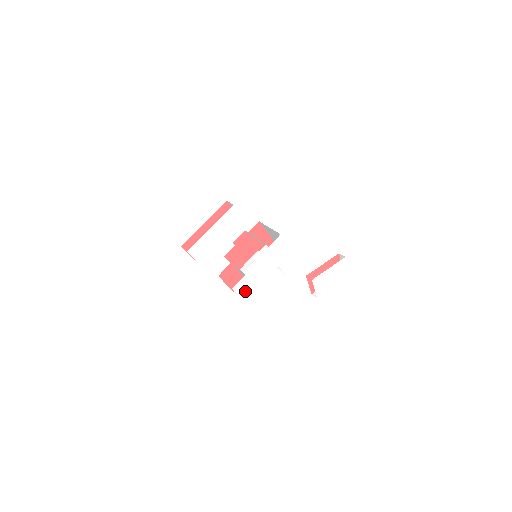
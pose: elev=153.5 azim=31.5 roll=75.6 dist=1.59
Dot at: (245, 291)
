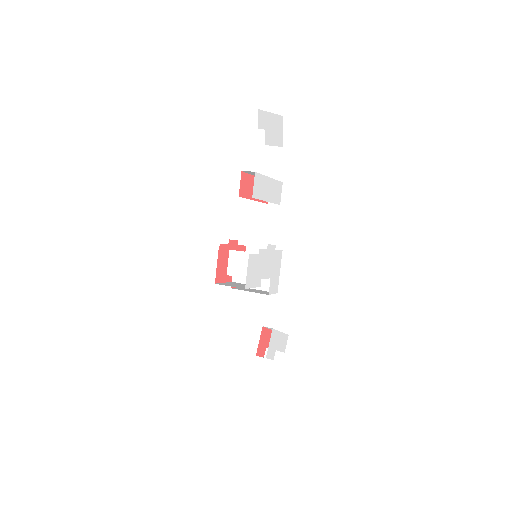
Dot at: (251, 271)
